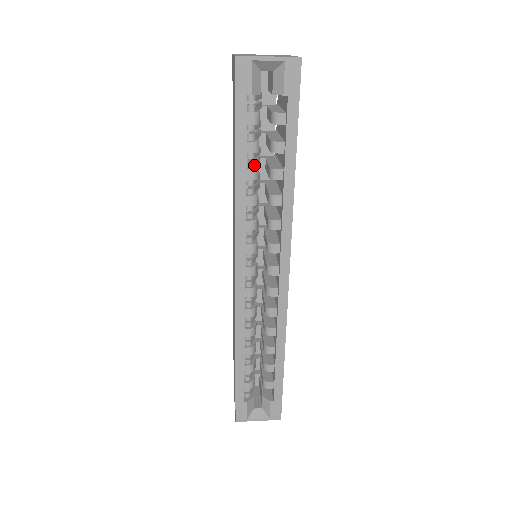
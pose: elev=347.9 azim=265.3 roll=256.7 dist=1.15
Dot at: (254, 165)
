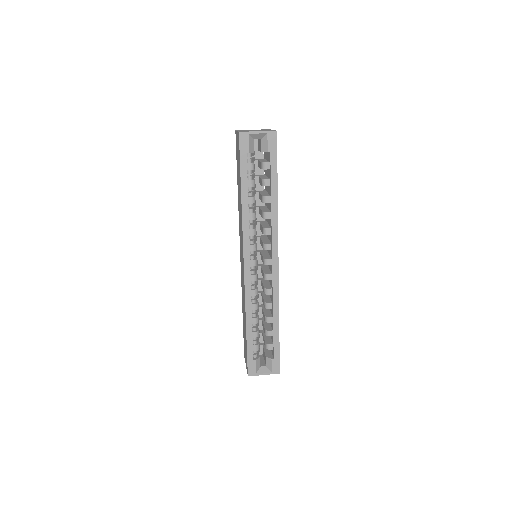
Dot at: (252, 194)
